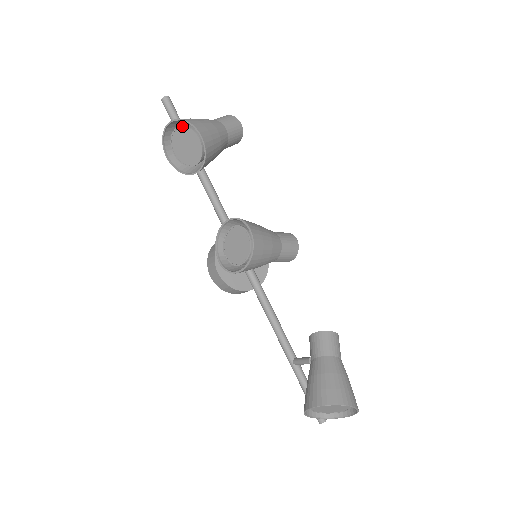
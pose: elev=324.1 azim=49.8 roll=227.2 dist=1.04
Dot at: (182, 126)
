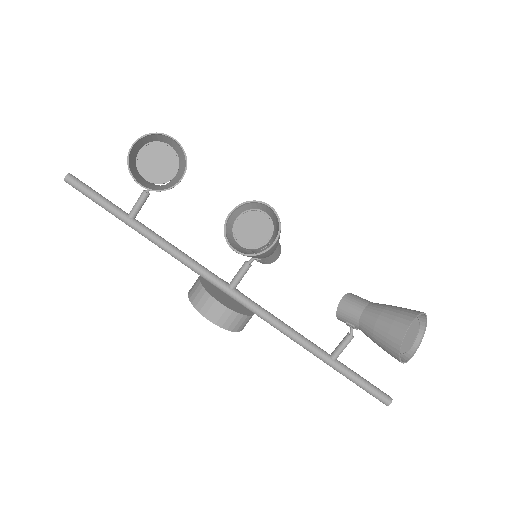
Dot at: (148, 143)
